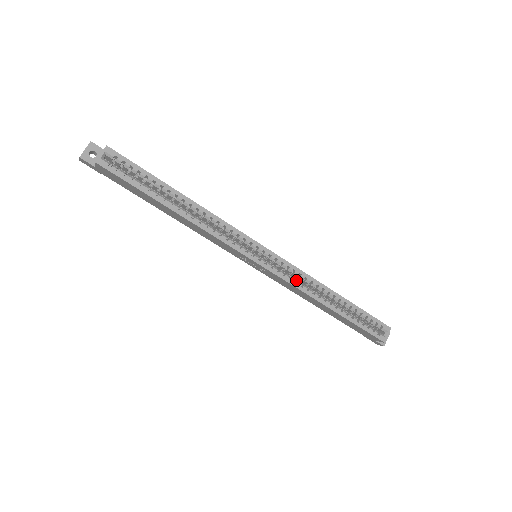
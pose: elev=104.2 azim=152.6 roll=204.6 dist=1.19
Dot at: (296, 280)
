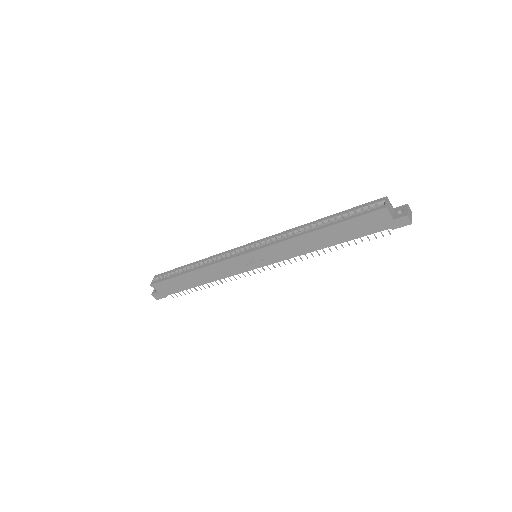
Dot at: occluded
